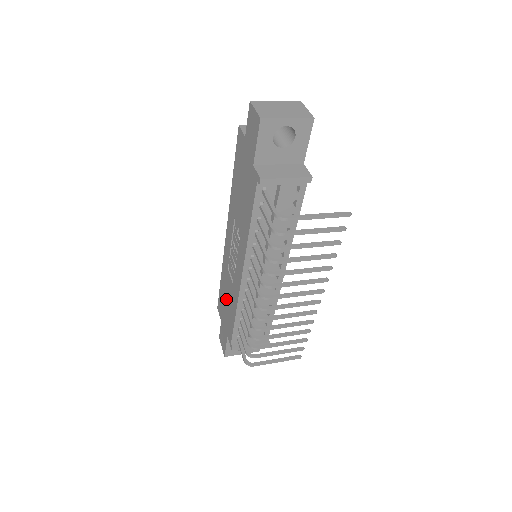
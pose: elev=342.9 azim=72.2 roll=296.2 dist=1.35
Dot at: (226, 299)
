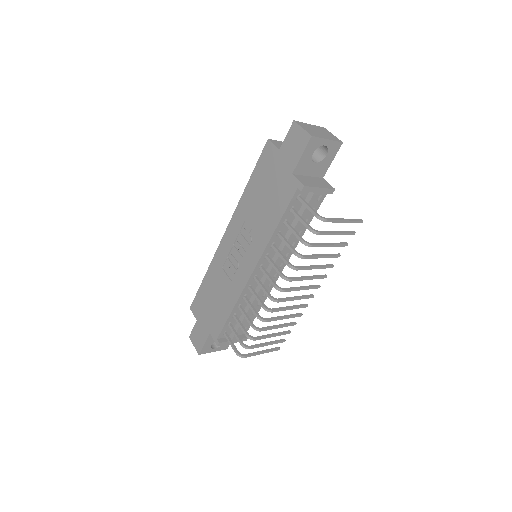
Dot at: (213, 297)
